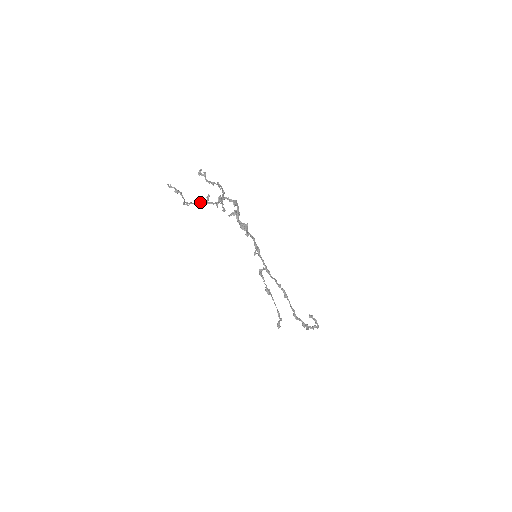
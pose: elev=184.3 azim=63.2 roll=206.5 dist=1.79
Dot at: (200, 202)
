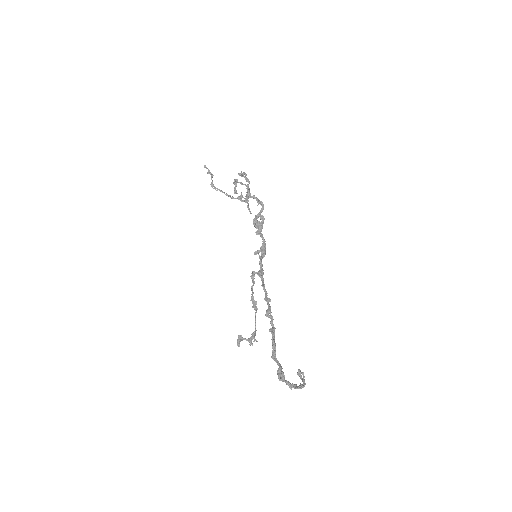
Dot at: (232, 197)
